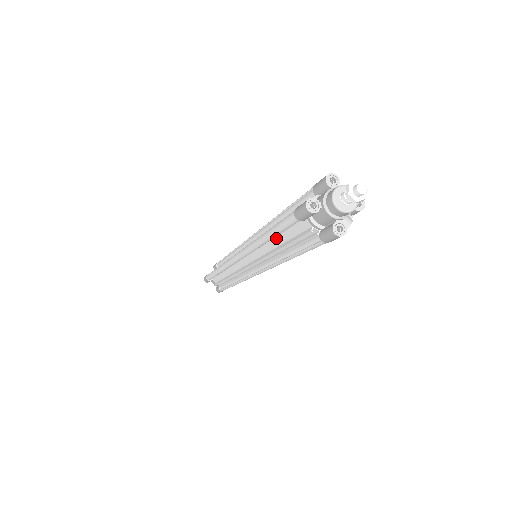
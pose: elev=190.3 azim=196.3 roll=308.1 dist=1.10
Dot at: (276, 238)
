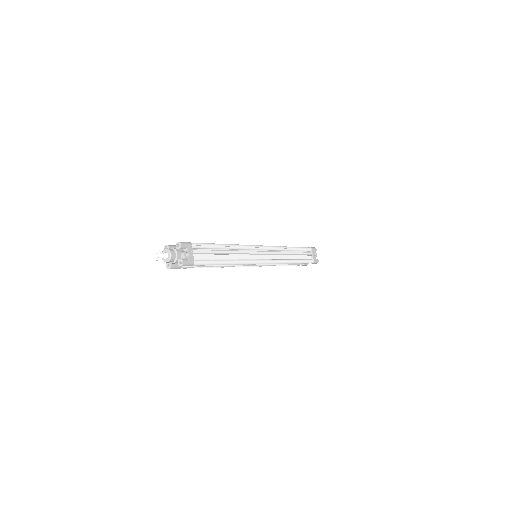
Dot at: occluded
